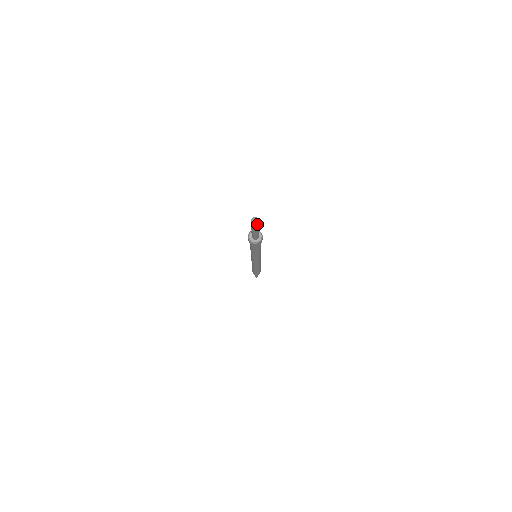
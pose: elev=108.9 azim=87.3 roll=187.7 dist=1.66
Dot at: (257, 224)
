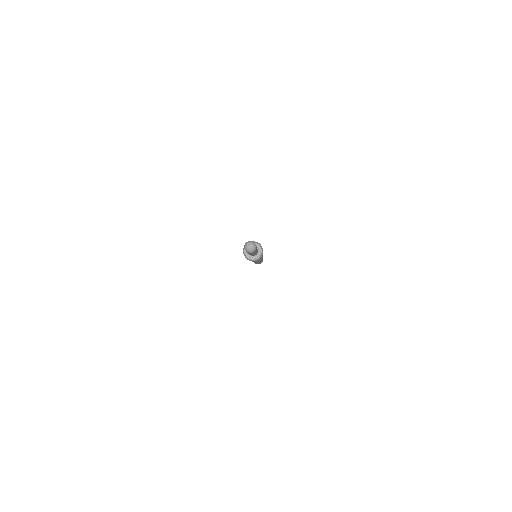
Dot at: (255, 248)
